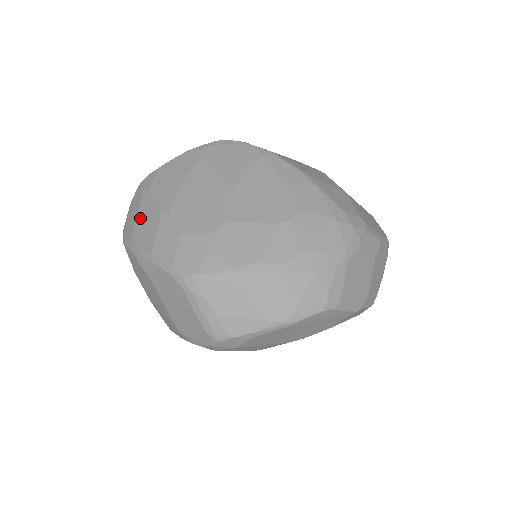
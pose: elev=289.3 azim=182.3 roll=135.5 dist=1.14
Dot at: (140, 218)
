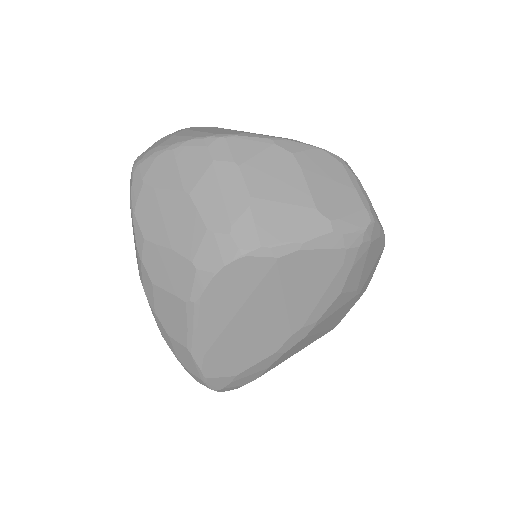
Dot at: occluded
